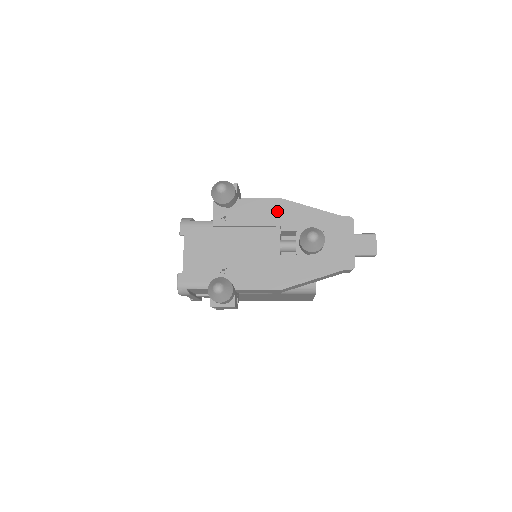
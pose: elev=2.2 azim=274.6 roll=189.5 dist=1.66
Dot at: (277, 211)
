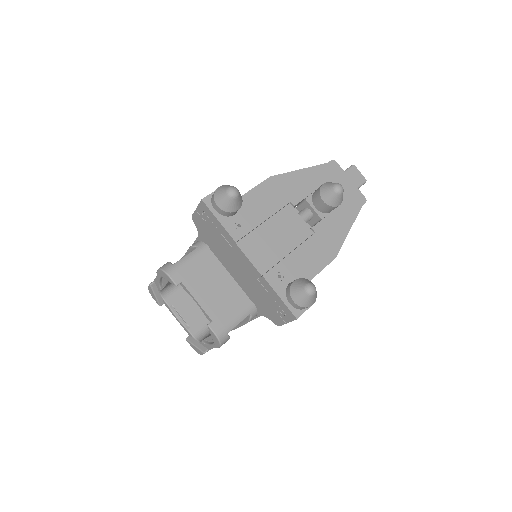
Dot at: (277, 190)
